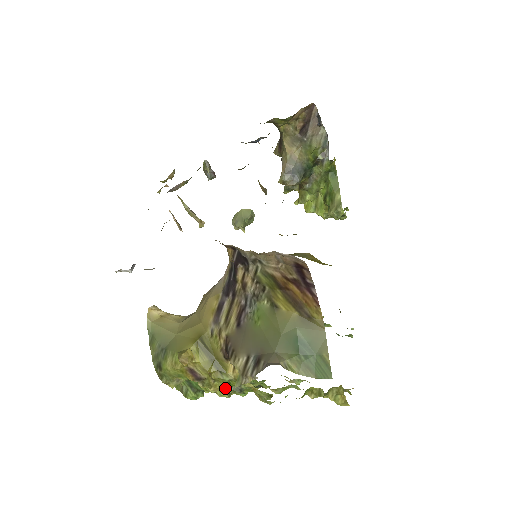
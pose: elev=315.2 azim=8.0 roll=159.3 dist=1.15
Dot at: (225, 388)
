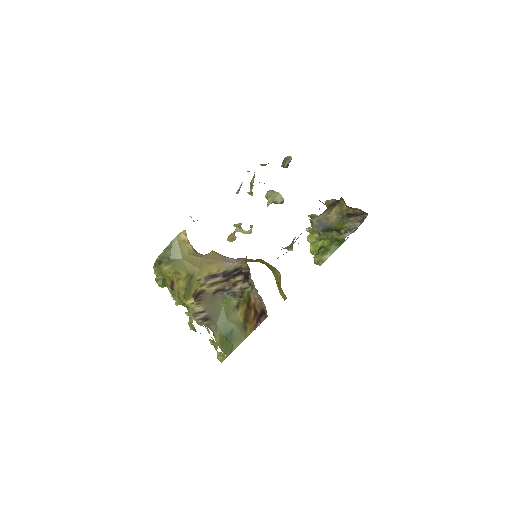
Dot at: (179, 304)
